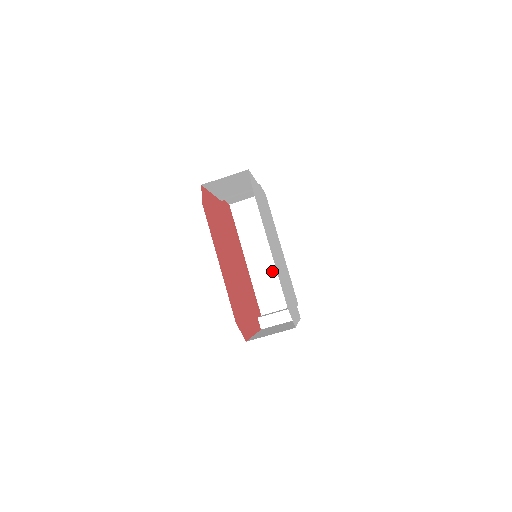
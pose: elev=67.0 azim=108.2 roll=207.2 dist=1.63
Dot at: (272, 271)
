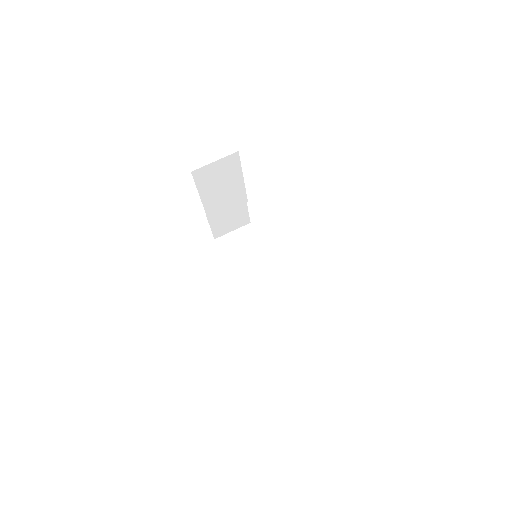
Dot at: (272, 296)
